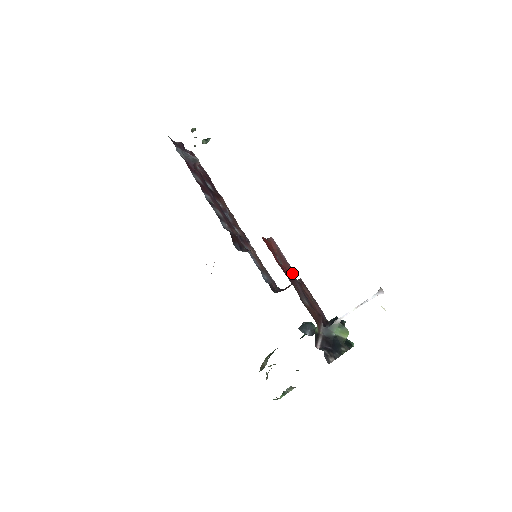
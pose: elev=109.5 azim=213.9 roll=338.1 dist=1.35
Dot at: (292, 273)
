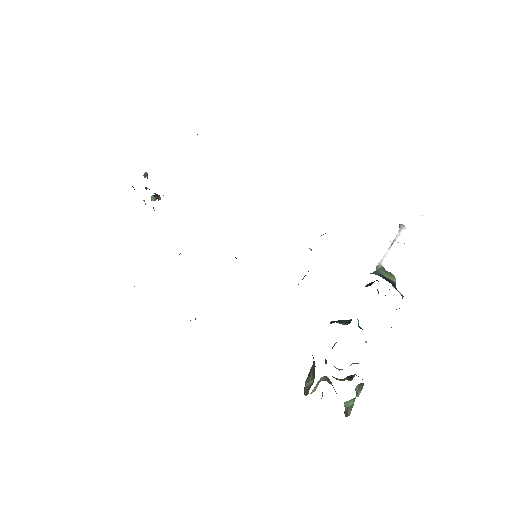
Dot at: occluded
